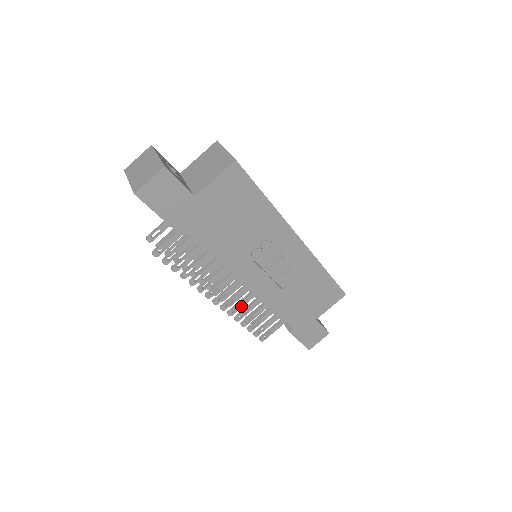
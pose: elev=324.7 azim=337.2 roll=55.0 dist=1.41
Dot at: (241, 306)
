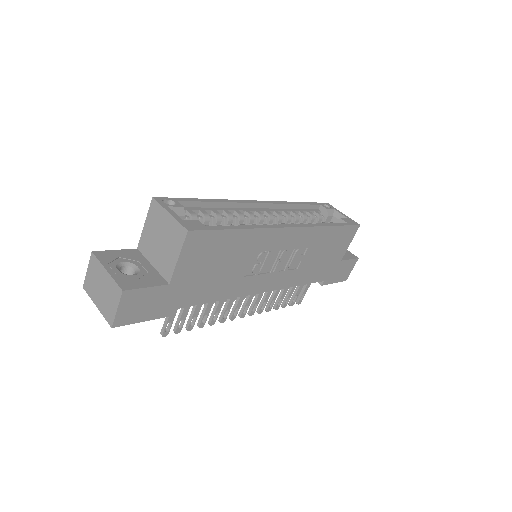
Dot at: (266, 301)
